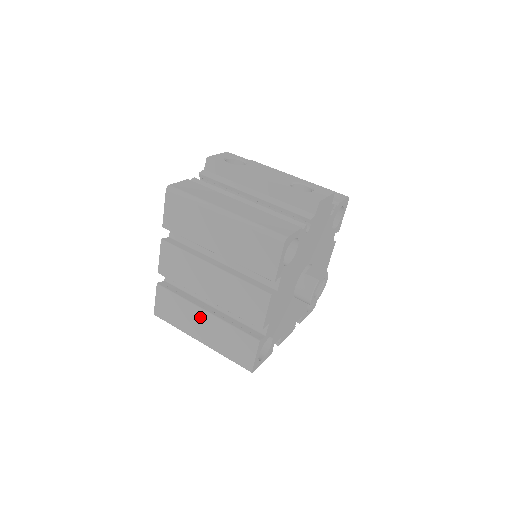
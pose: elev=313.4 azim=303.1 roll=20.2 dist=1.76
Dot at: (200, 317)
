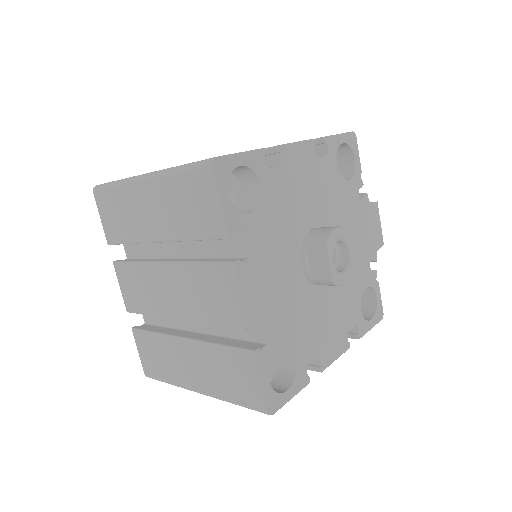
Dot at: occluded
